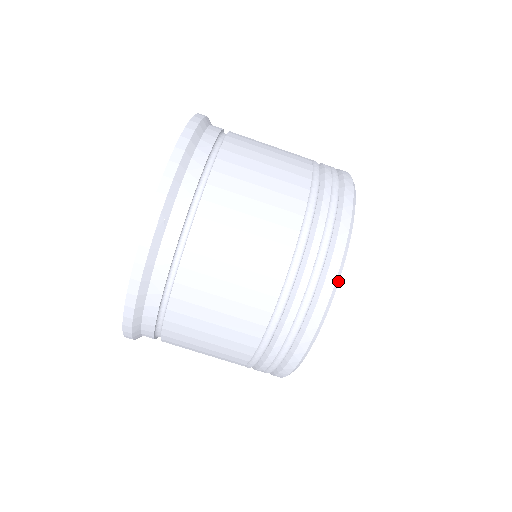
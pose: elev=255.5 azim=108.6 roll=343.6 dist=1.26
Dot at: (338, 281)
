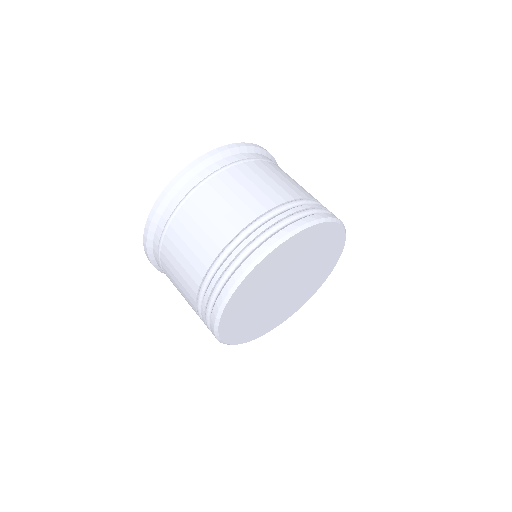
Dot at: (331, 221)
